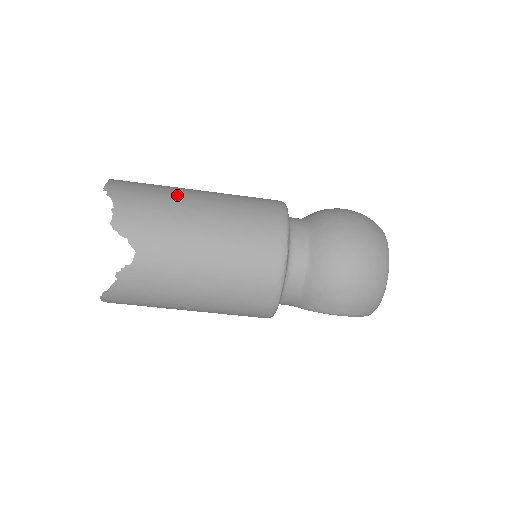
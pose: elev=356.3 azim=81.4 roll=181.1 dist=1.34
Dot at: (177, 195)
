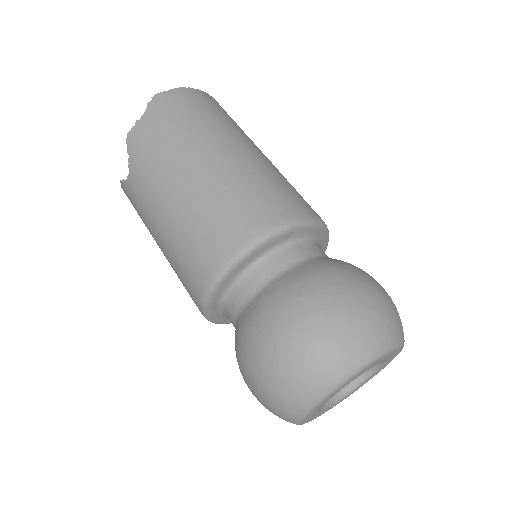
Dot at: (197, 140)
